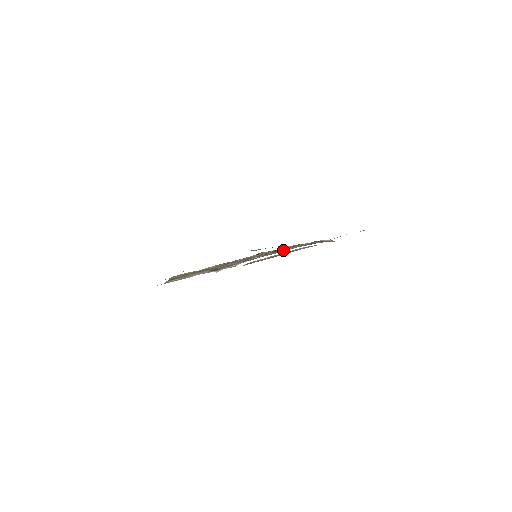
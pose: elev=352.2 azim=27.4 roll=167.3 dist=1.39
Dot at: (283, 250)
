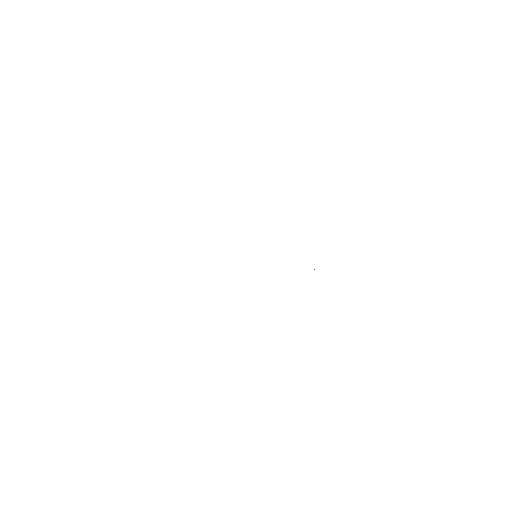
Dot at: occluded
